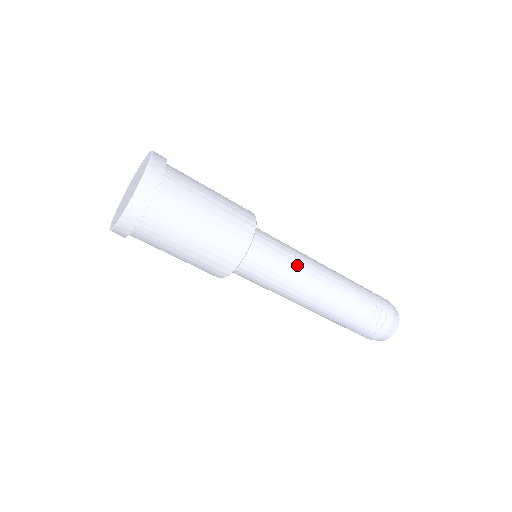
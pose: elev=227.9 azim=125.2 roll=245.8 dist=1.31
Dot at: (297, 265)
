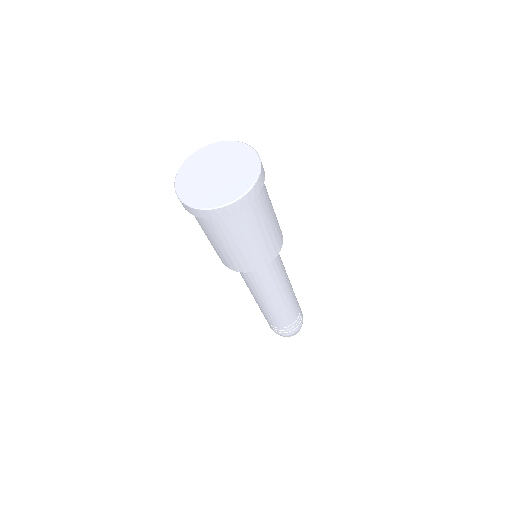
Dot at: (274, 286)
